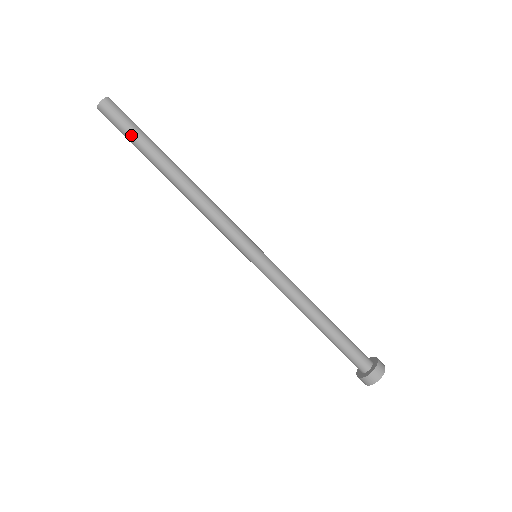
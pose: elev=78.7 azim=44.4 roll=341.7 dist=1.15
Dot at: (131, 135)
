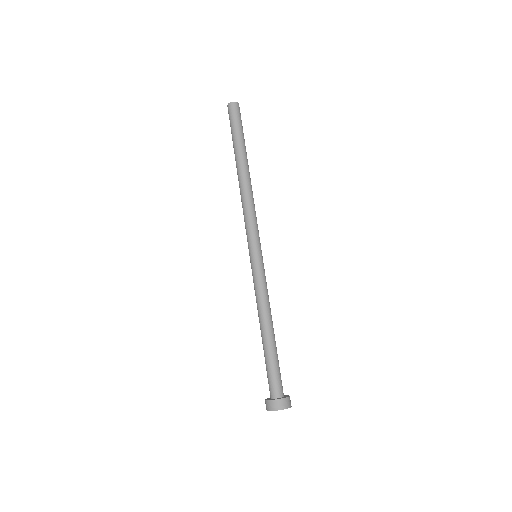
Dot at: (233, 131)
